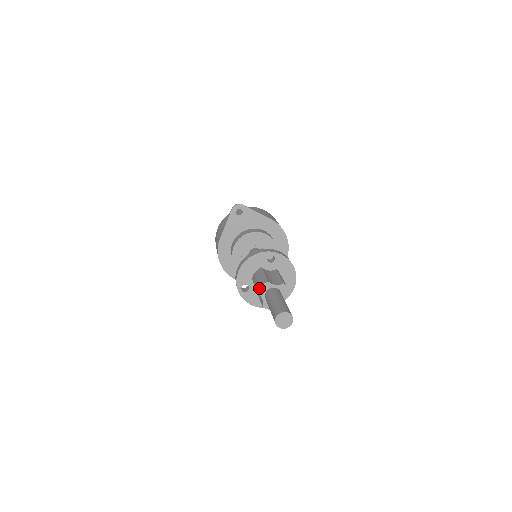
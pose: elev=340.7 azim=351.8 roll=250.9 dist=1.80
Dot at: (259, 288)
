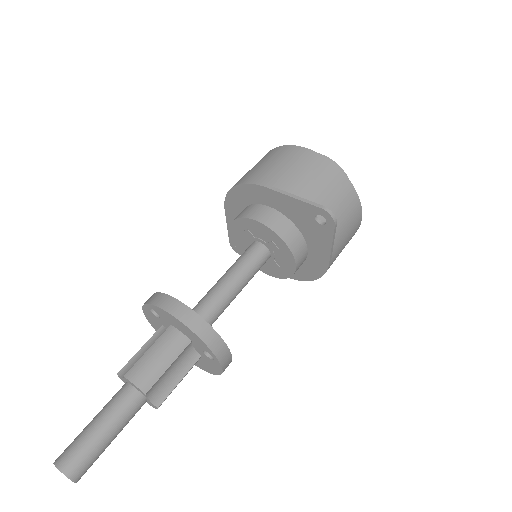
Dot at: (130, 381)
